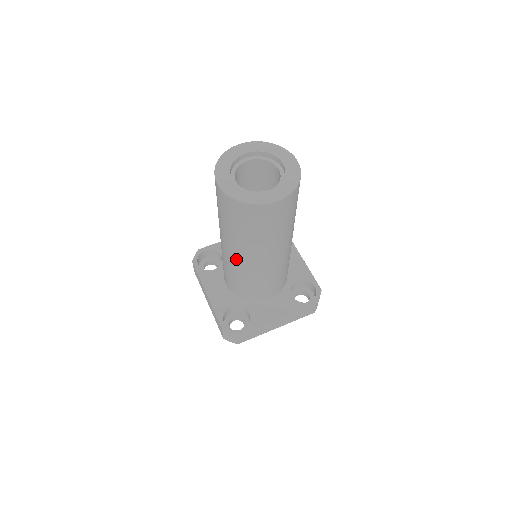
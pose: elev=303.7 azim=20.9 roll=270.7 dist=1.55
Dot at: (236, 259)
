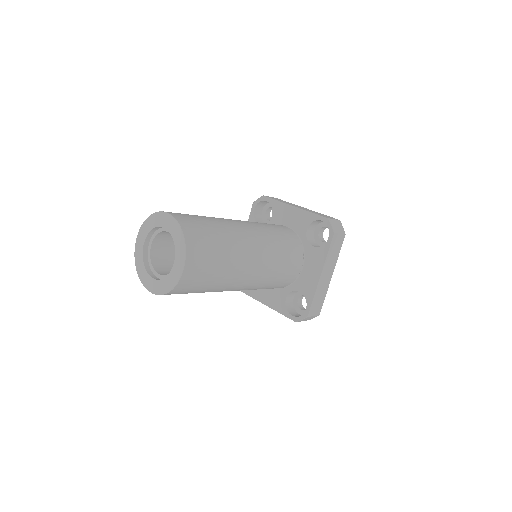
Dot at: (235, 290)
